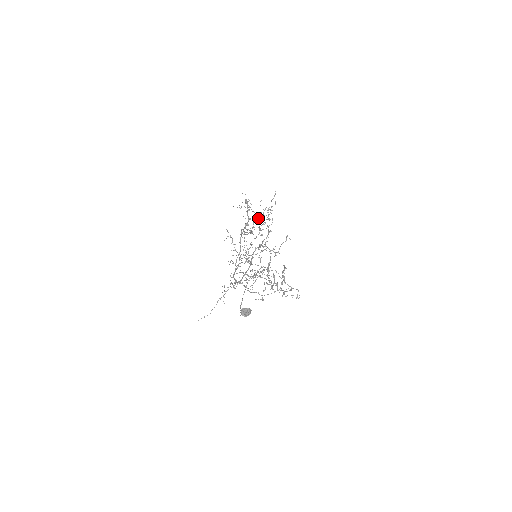
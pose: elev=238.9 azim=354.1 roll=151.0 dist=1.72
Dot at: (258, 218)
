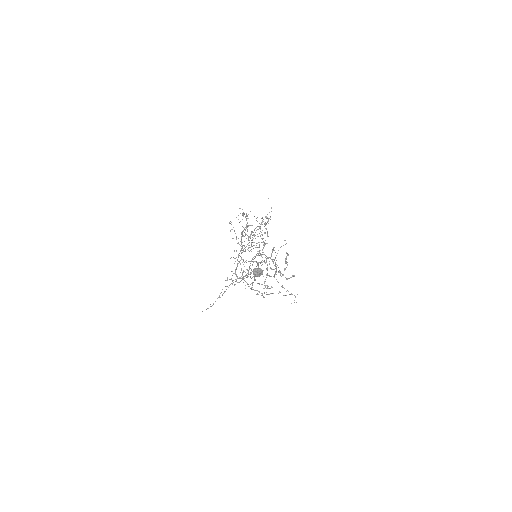
Dot at: (255, 228)
